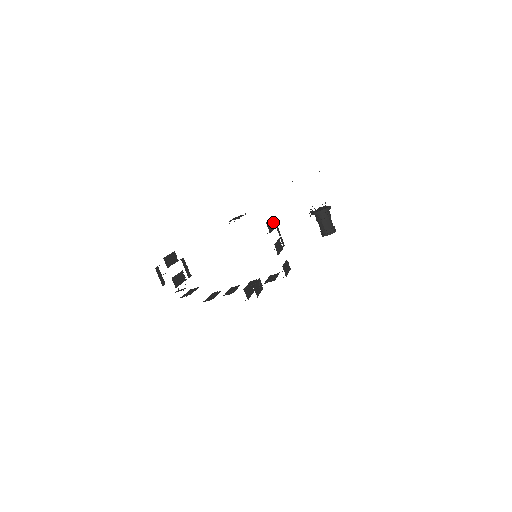
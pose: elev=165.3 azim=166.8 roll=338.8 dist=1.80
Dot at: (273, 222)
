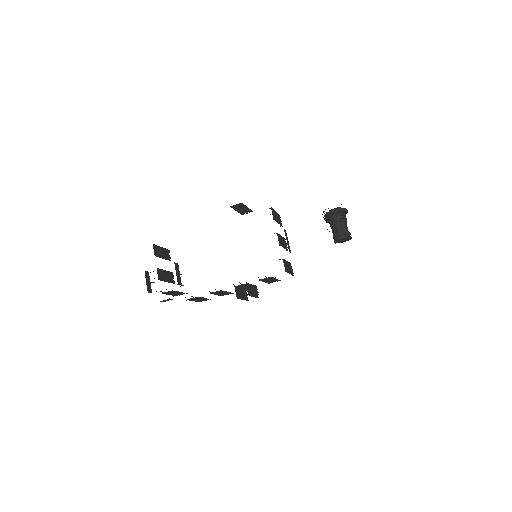
Dot at: occluded
